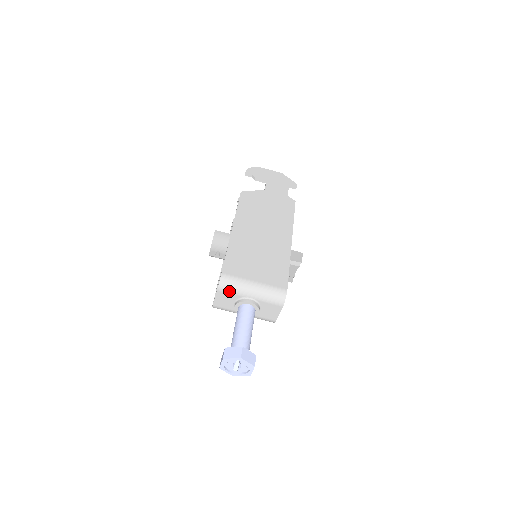
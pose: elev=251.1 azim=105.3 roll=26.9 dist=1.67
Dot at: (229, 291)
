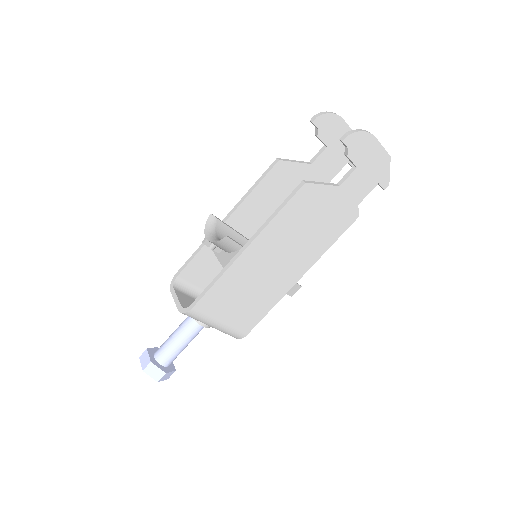
Dot at: occluded
